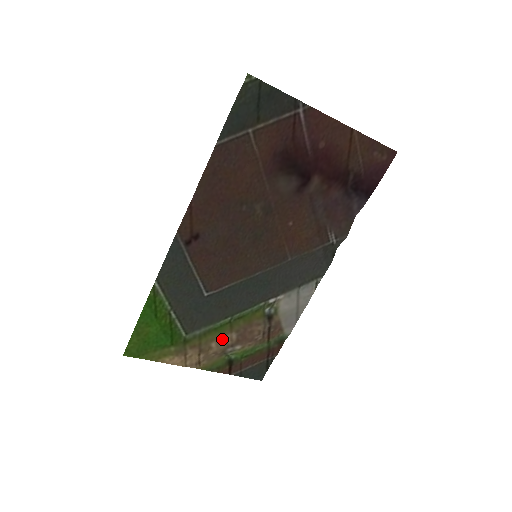
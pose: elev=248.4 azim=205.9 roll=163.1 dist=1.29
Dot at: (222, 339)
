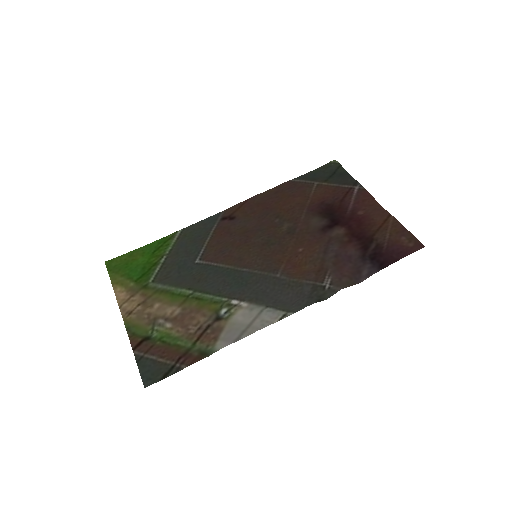
Dot at: (167, 307)
